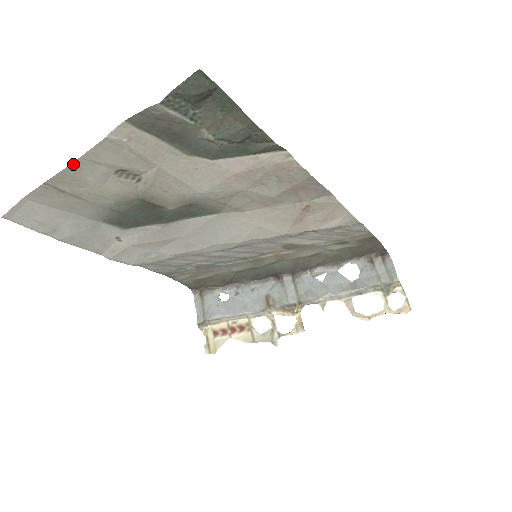
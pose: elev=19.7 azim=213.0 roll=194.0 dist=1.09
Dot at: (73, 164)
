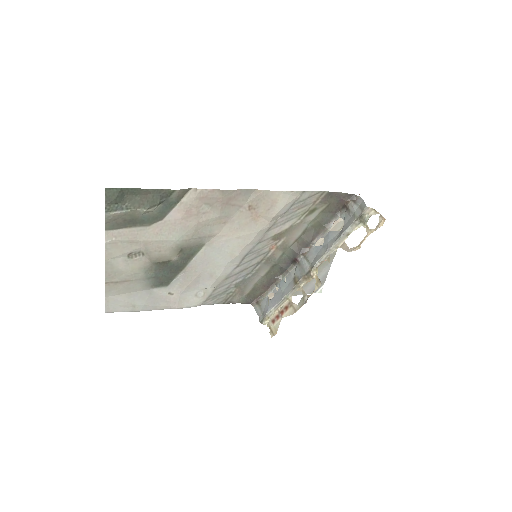
Dot at: (106, 265)
